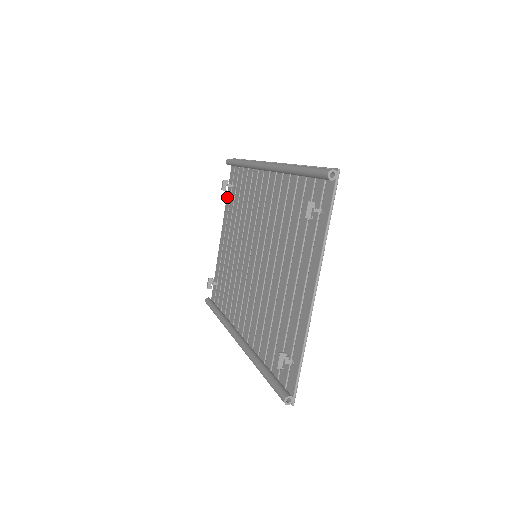
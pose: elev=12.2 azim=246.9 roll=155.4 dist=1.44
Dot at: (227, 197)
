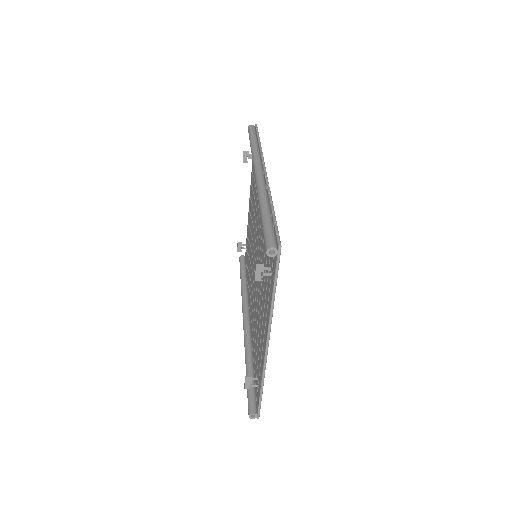
Dot at: (252, 165)
